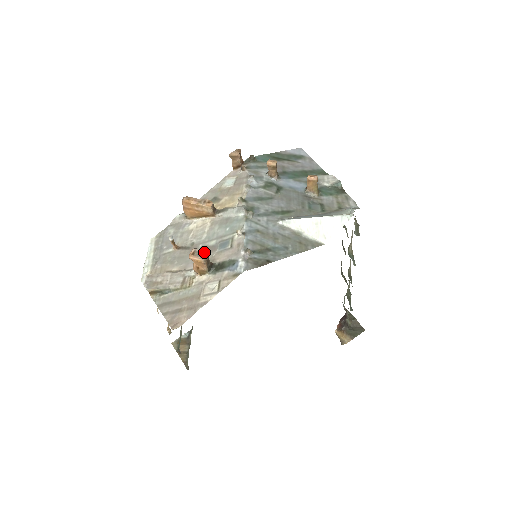
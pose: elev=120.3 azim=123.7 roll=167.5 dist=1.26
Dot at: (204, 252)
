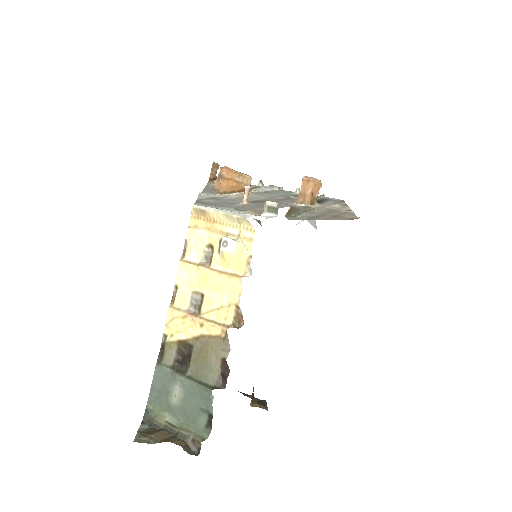
Dot at: occluded
